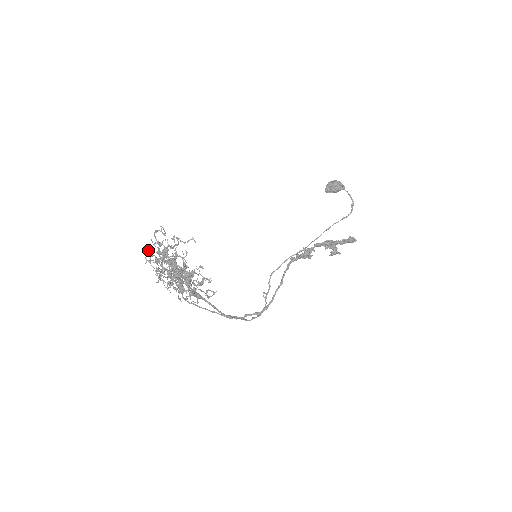
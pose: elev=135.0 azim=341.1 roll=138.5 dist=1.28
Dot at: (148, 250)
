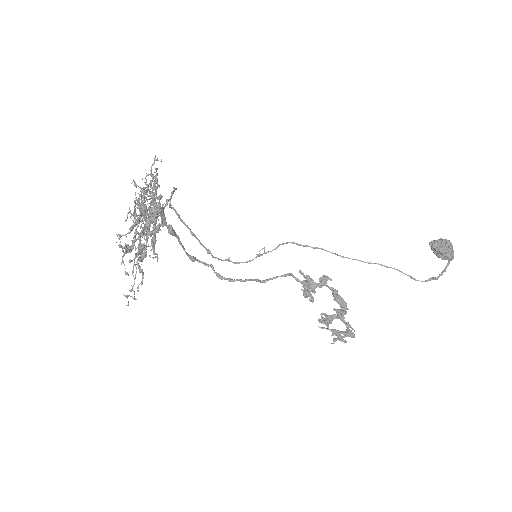
Dot at: occluded
